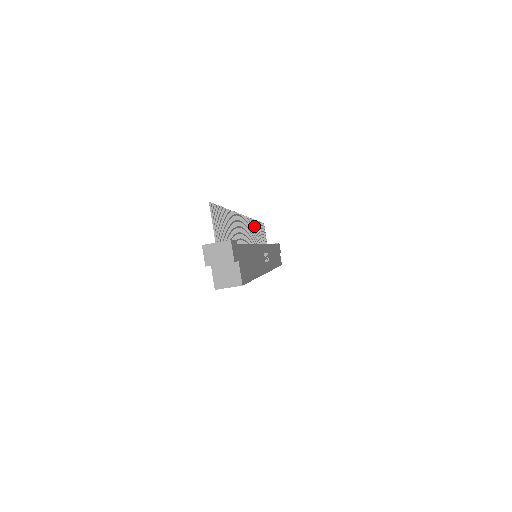
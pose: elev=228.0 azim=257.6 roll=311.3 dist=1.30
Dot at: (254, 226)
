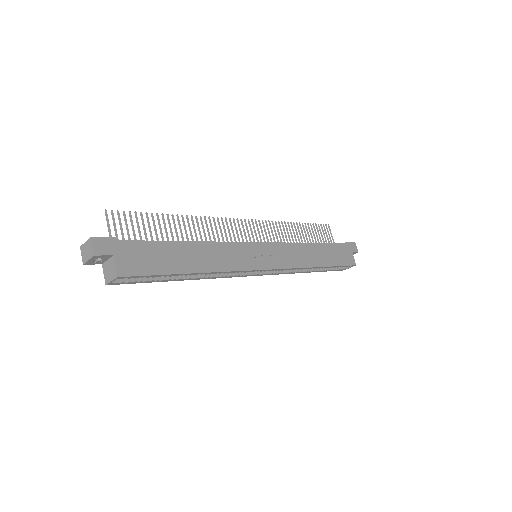
Dot at: (280, 228)
